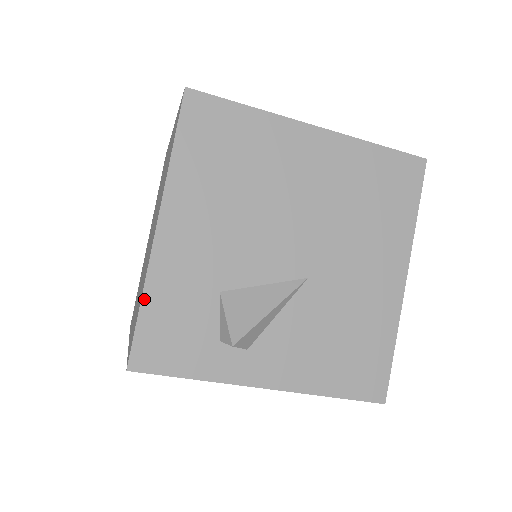
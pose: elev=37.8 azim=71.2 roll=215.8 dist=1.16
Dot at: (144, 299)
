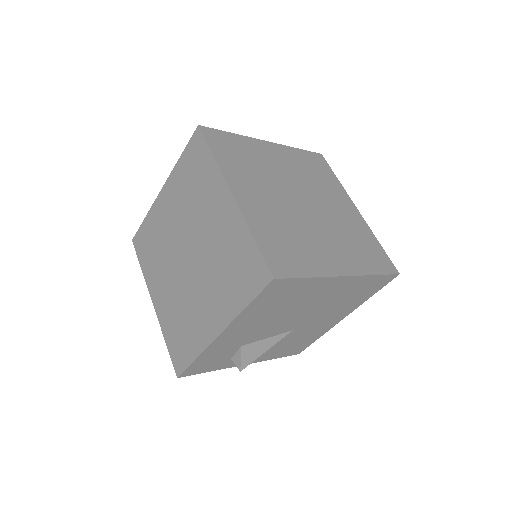
Dot at: (198, 358)
